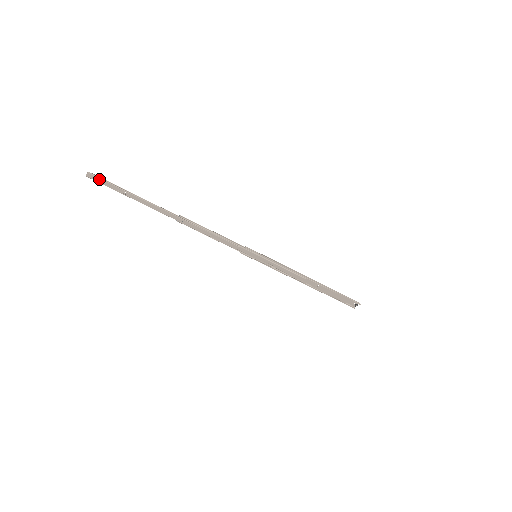
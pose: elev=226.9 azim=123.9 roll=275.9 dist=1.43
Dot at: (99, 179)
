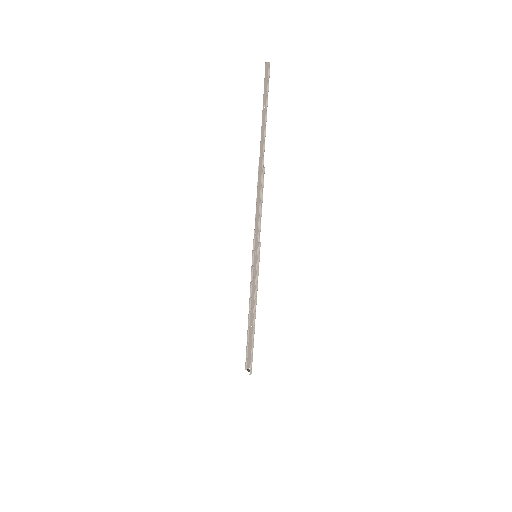
Dot at: (268, 76)
